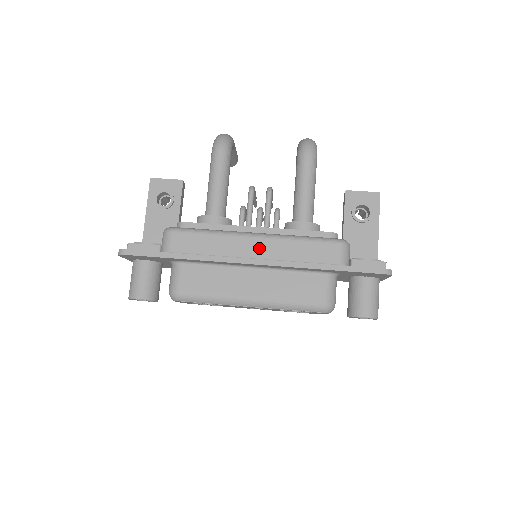
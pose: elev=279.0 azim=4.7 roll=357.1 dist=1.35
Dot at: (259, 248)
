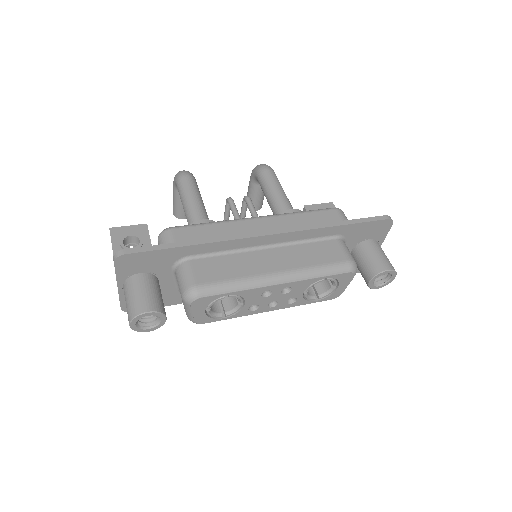
Dot at: (267, 225)
